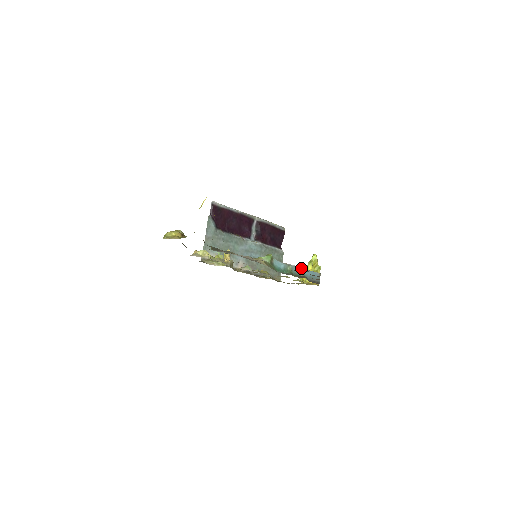
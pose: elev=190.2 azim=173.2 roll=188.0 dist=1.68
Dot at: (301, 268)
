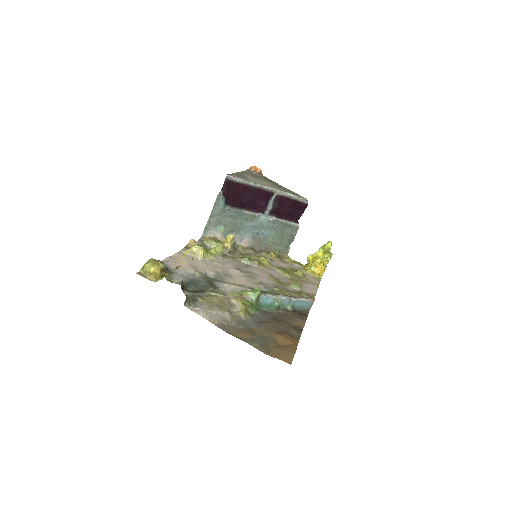
Dot at: (292, 299)
